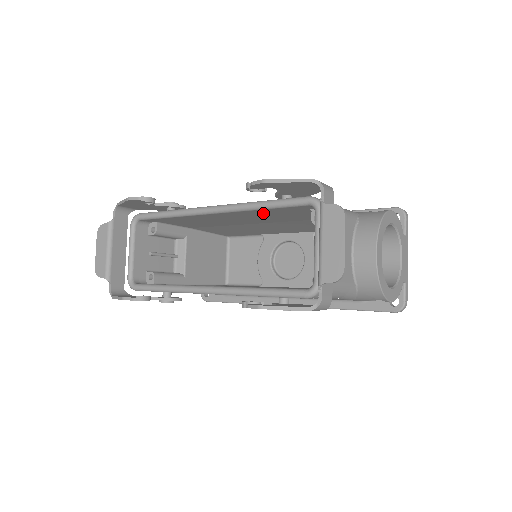
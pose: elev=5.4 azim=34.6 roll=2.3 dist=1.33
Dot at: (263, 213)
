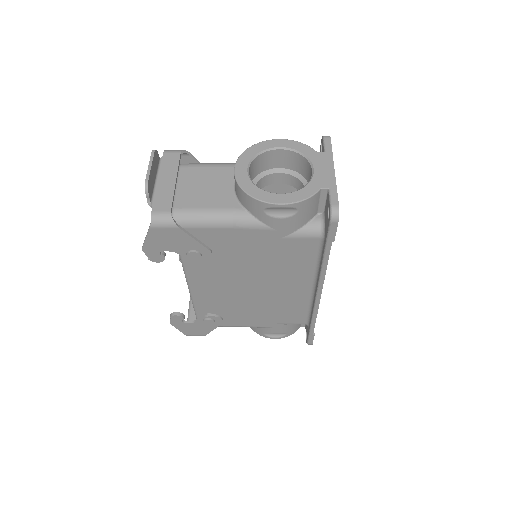
Dot at: occluded
